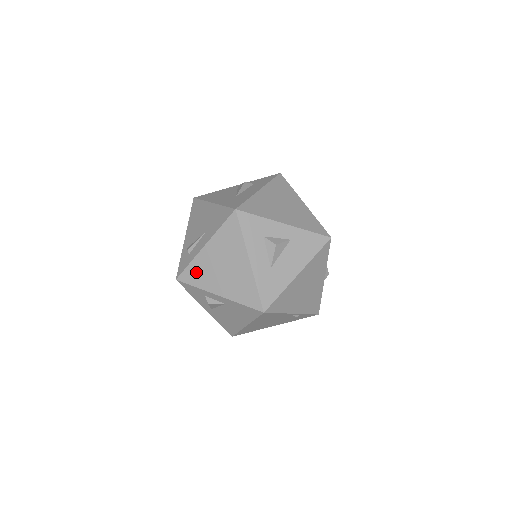
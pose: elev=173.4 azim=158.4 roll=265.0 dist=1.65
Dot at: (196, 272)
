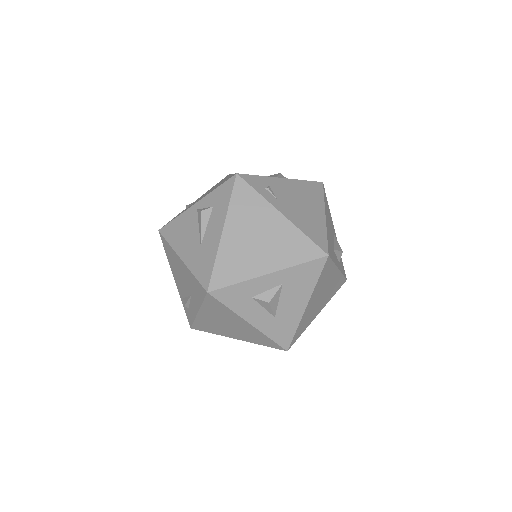
Dot at: (205, 326)
